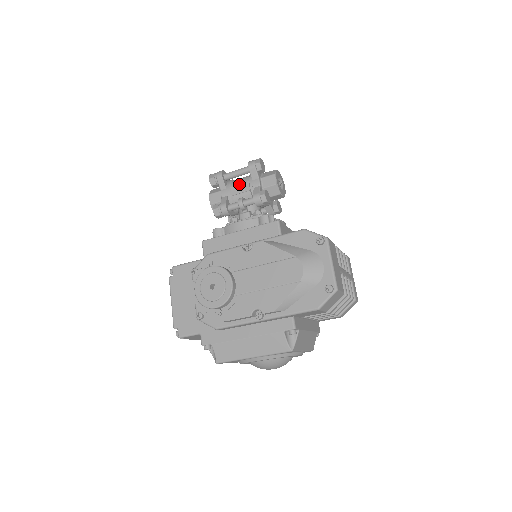
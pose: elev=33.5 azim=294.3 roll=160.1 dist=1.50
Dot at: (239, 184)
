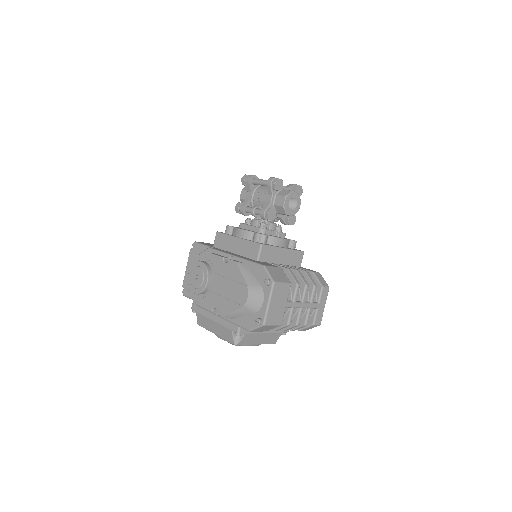
Dot at: (260, 193)
